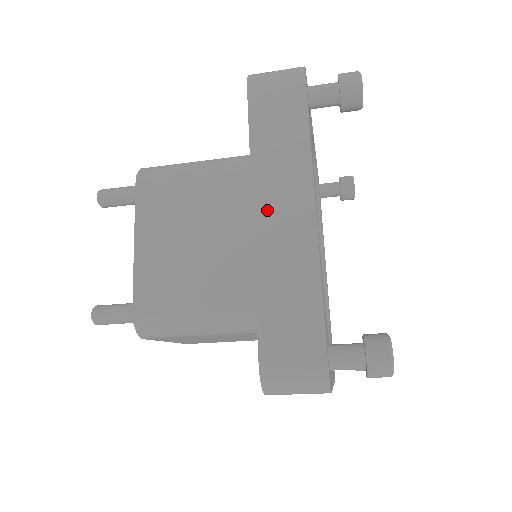
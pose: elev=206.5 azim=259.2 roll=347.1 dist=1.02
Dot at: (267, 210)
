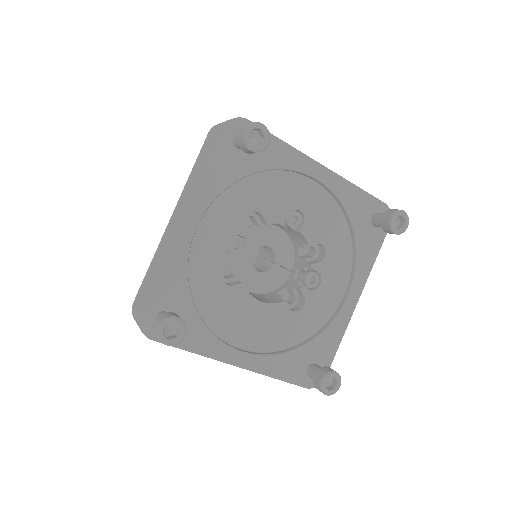
Dot at: (174, 216)
